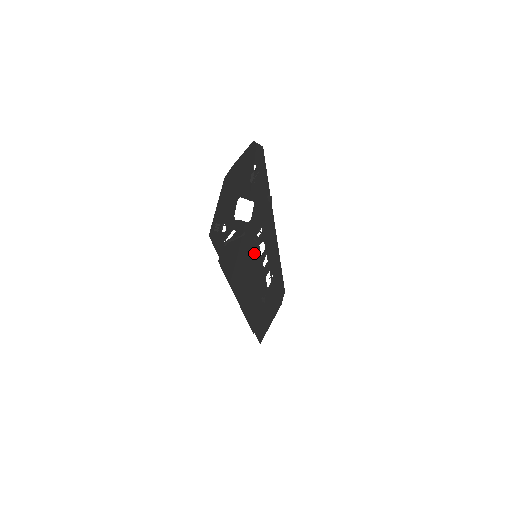
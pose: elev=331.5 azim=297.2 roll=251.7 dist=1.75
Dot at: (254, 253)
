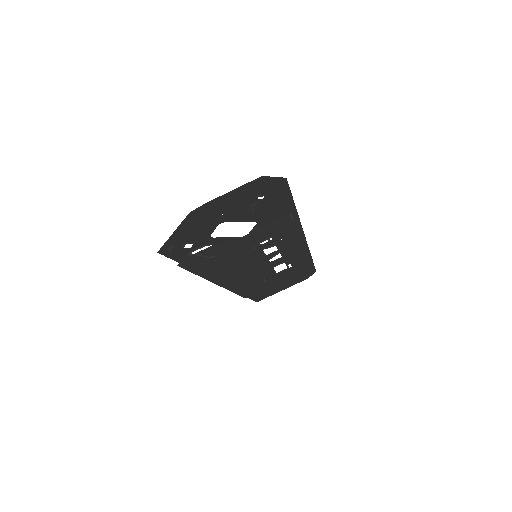
Dot at: (253, 254)
